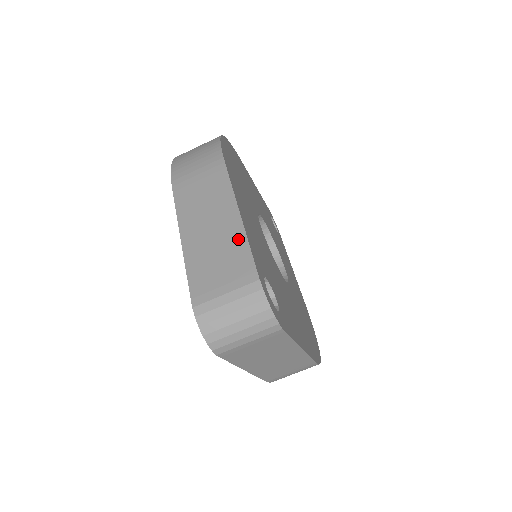
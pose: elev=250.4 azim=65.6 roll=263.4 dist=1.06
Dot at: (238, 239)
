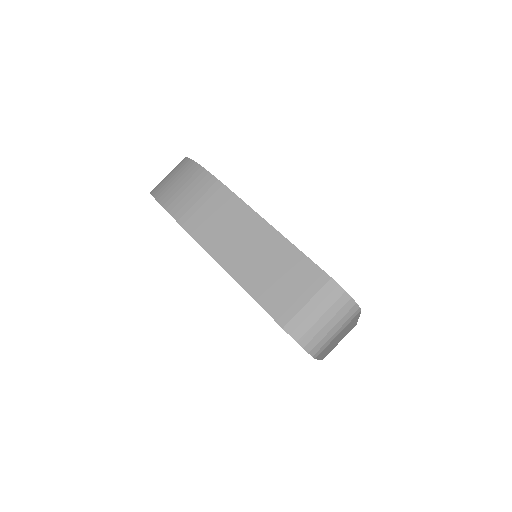
Dot at: (286, 250)
